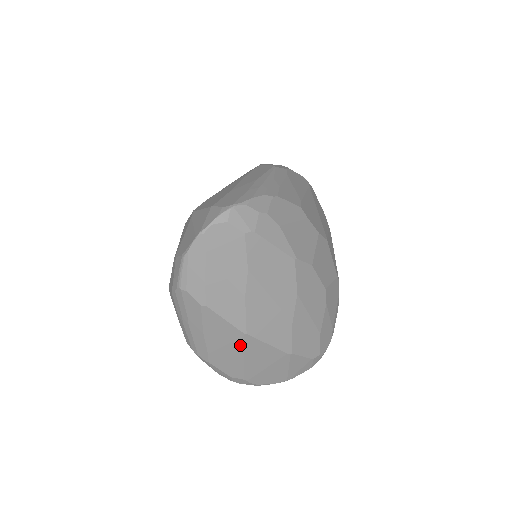
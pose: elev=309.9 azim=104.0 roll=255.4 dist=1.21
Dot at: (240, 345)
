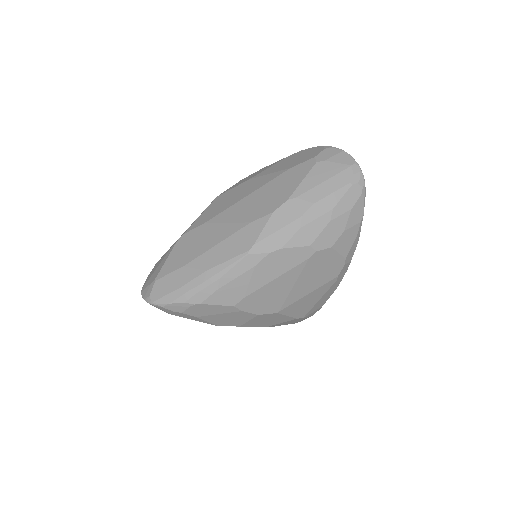
Dot at: occluded
